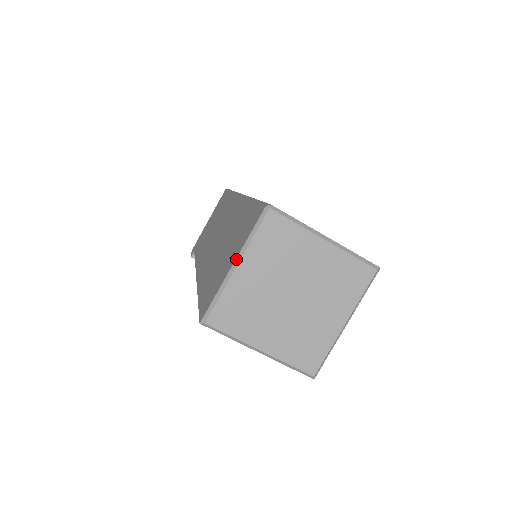
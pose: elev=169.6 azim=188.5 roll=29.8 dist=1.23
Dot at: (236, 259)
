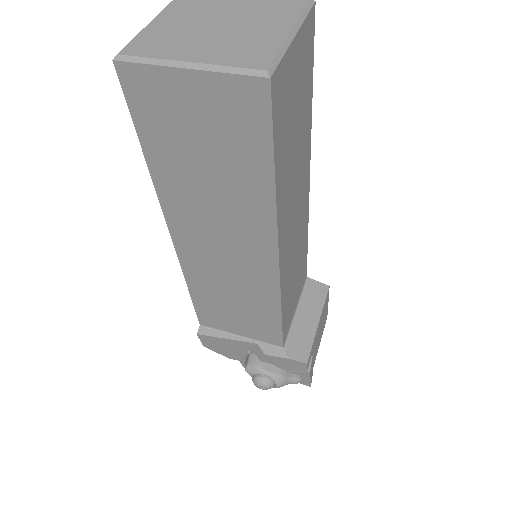
Dot at: (153, 20)
